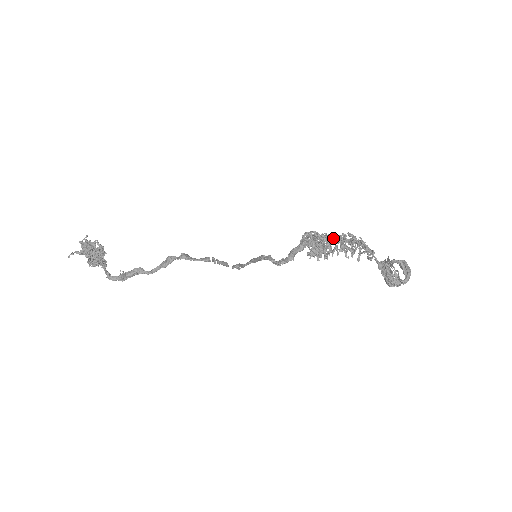
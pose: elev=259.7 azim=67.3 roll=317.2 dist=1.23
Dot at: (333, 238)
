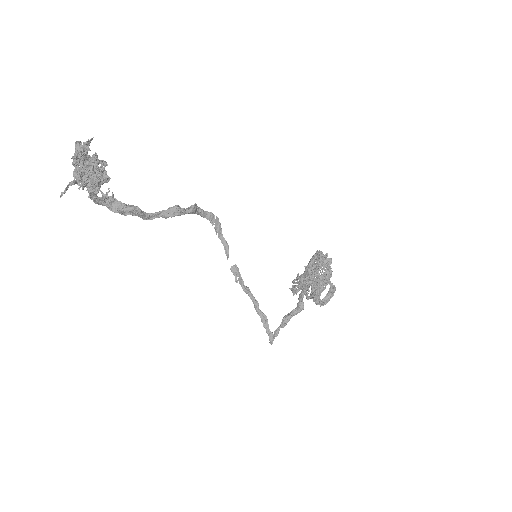
Dot at: (318, 257)
